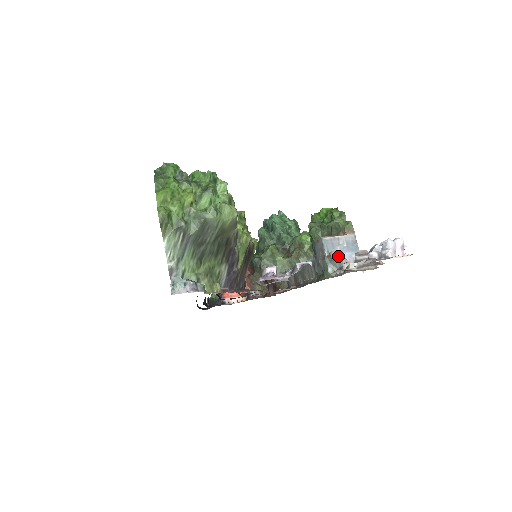
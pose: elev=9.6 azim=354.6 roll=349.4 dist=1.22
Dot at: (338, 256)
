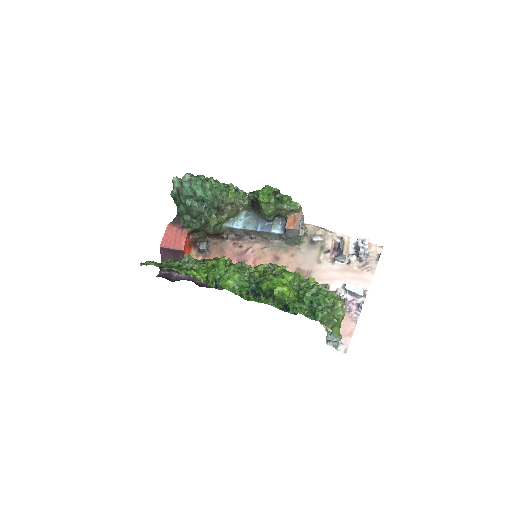
Dot at: occluded
